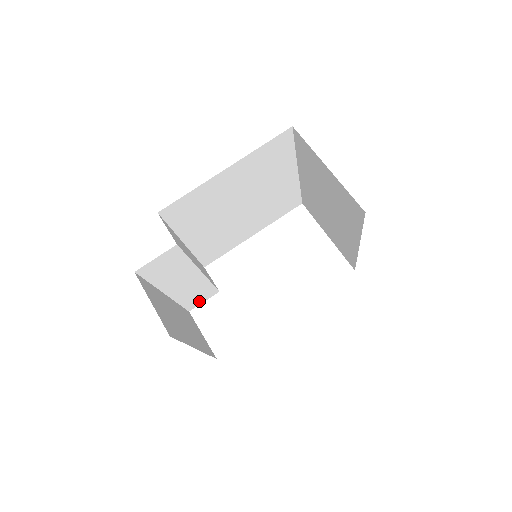
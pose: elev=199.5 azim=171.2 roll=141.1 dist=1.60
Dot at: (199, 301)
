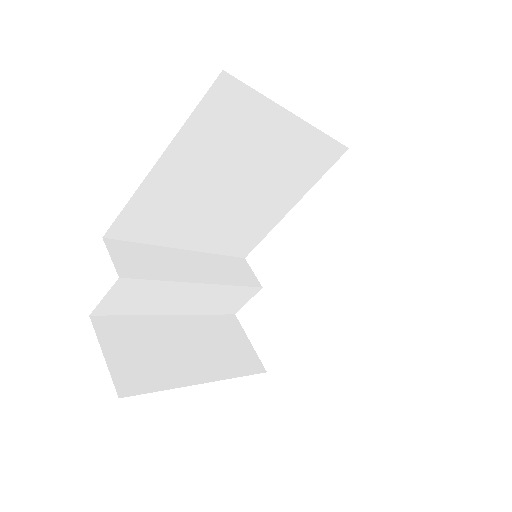
Dot at: (239, 303)
